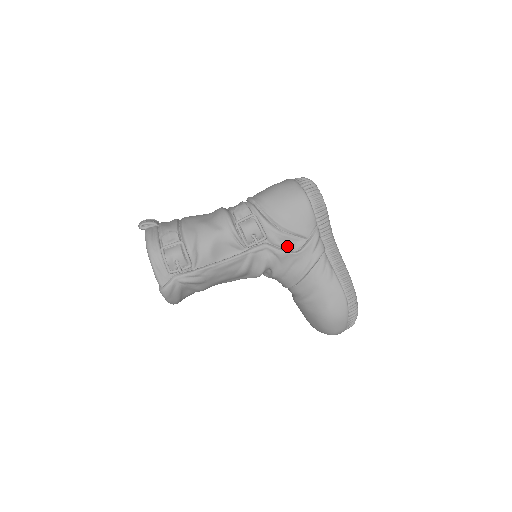
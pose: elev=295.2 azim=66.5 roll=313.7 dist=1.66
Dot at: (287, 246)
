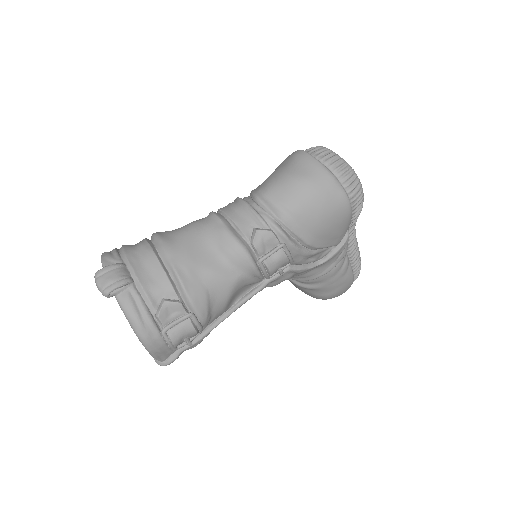
Dot at: (312, 261)
